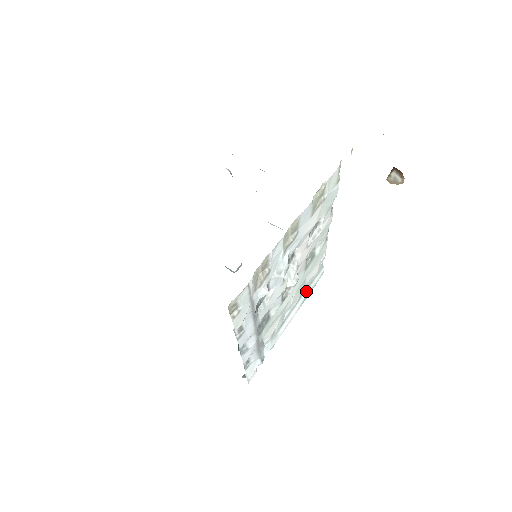
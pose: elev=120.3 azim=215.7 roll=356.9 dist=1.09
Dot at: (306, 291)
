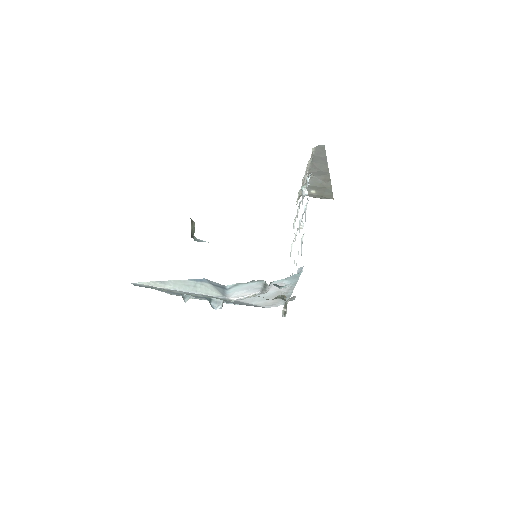
Dot at: occluded
